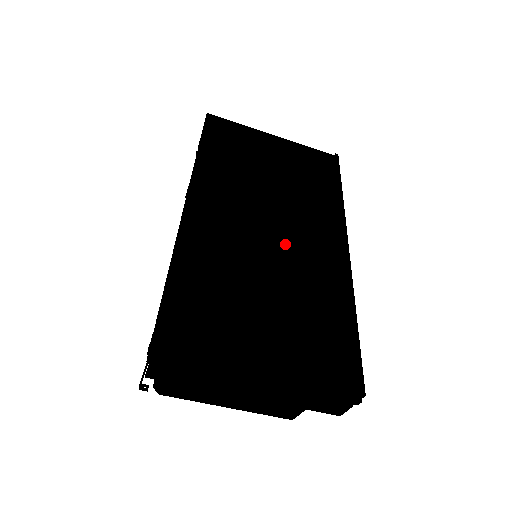
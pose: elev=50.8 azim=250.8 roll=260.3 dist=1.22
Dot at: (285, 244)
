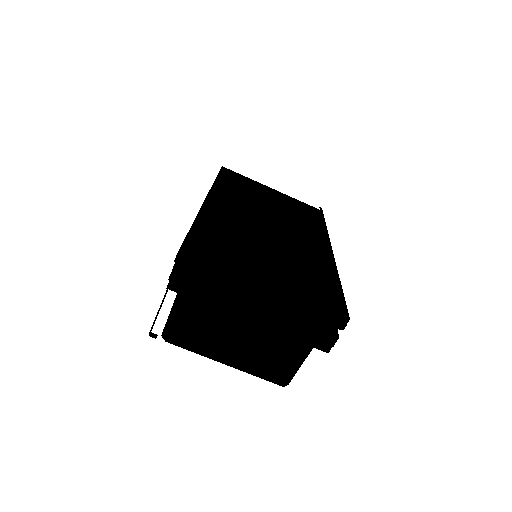
Dot at: (282, 236)
